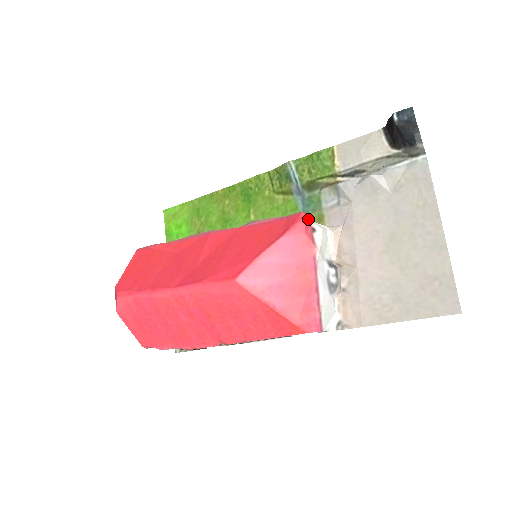
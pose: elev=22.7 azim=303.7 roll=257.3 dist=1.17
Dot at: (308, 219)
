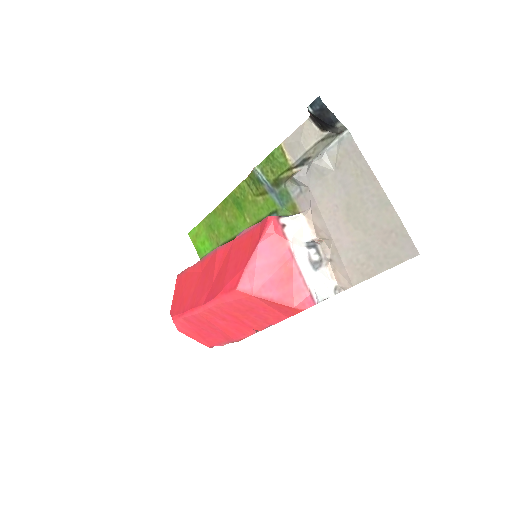
Dot at: (275, 220)
